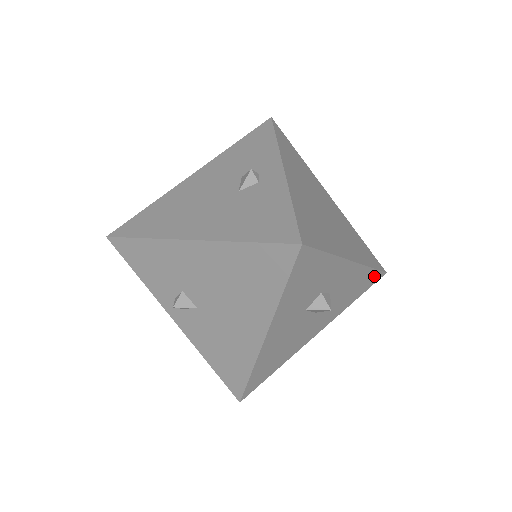
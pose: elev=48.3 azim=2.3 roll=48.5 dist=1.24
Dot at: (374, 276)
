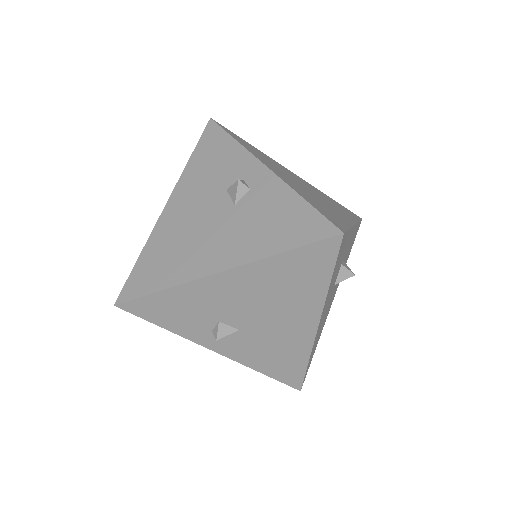
Dot at: (358, 227)
